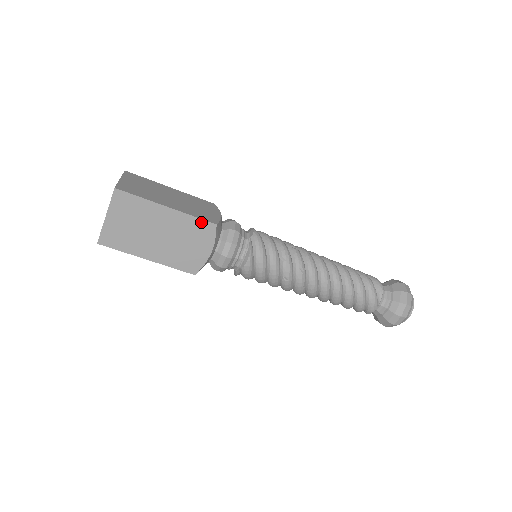
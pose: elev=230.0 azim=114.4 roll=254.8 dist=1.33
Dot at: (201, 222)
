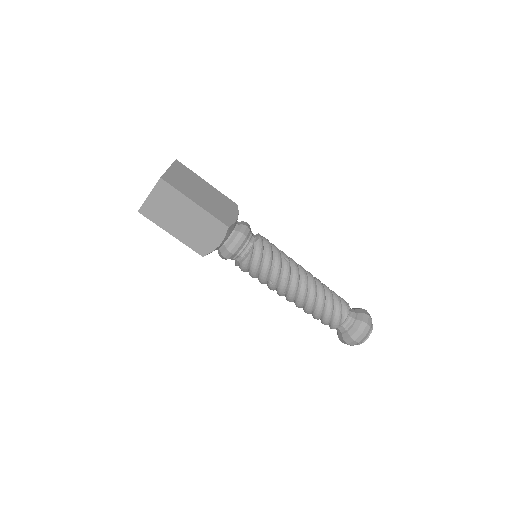
Dot at: (217, 222)
